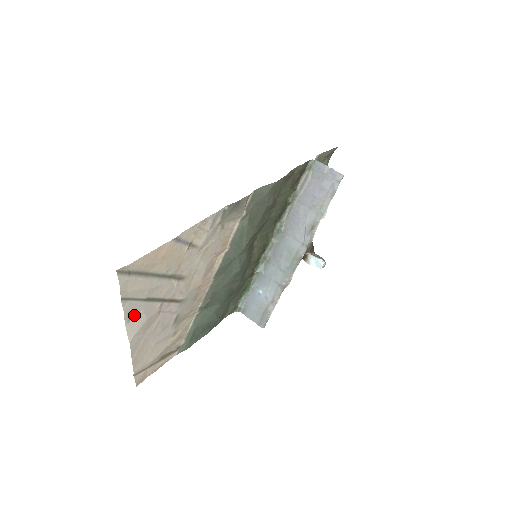
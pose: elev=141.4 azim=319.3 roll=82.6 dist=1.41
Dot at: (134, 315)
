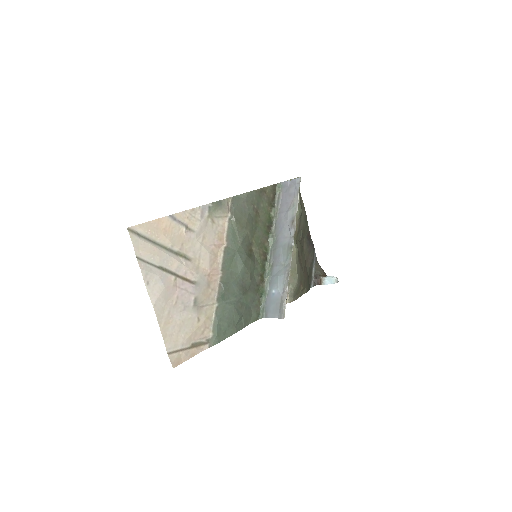
Dot at: (152, 279)
